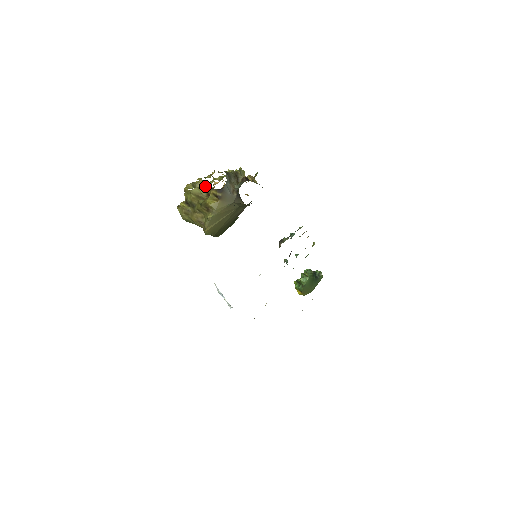
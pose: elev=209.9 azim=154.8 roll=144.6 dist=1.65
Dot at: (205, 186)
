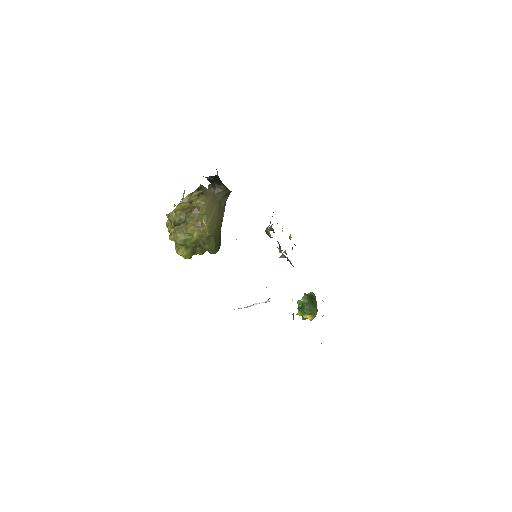
Dot at: (184, 198)
